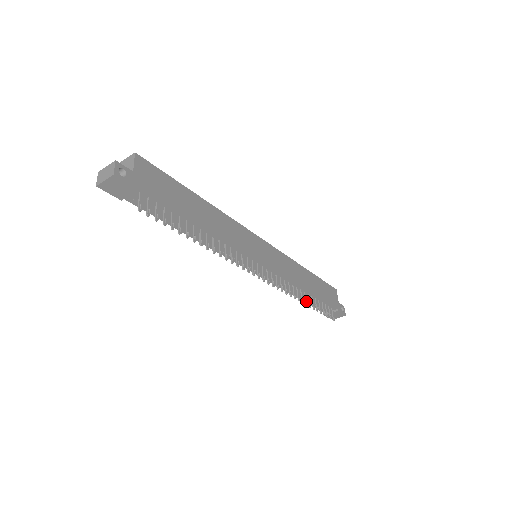
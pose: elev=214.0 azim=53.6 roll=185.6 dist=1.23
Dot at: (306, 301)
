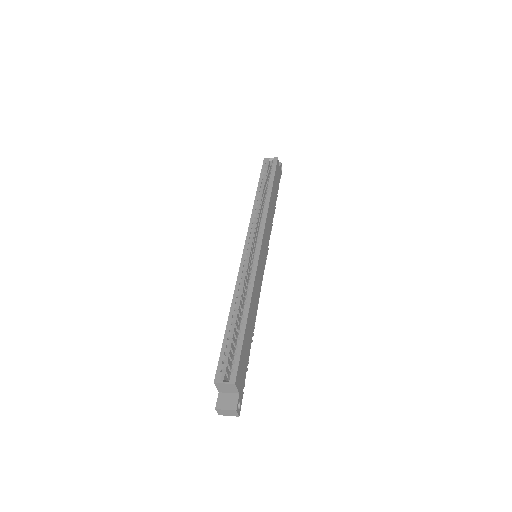
Dot at: occluded
